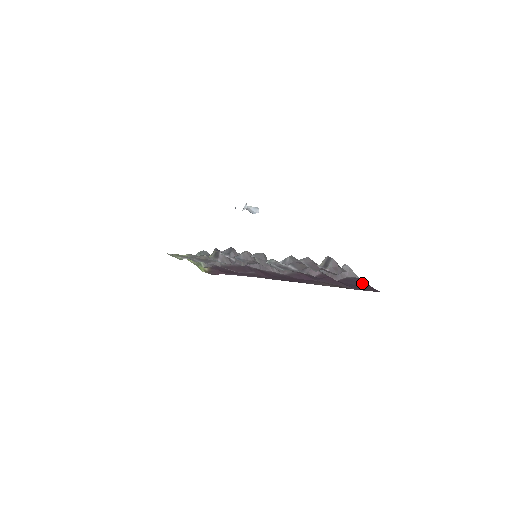
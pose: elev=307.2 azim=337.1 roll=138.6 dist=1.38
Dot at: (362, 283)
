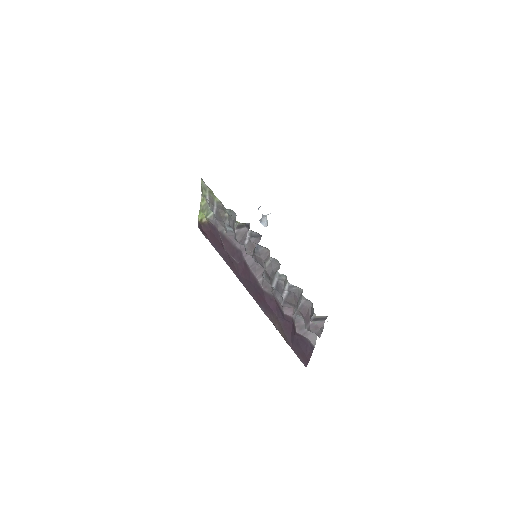
Dot at: (308, 351)
